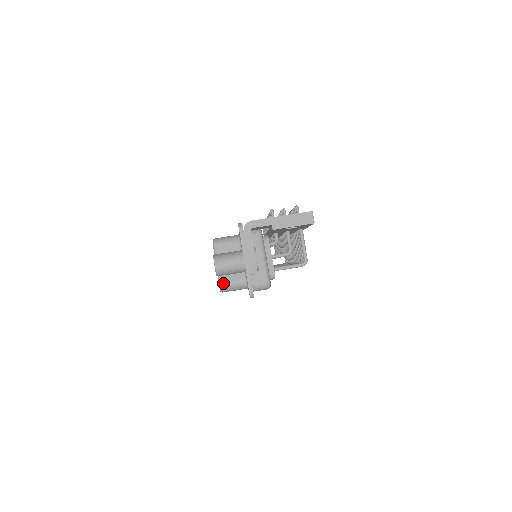
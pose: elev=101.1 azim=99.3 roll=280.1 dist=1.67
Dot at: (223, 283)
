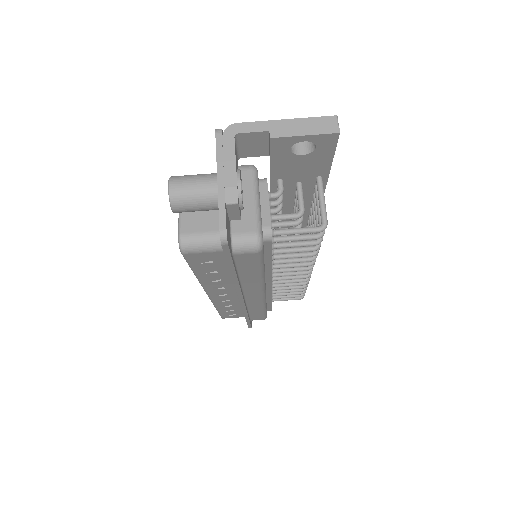
Dot at: (185, 234)
